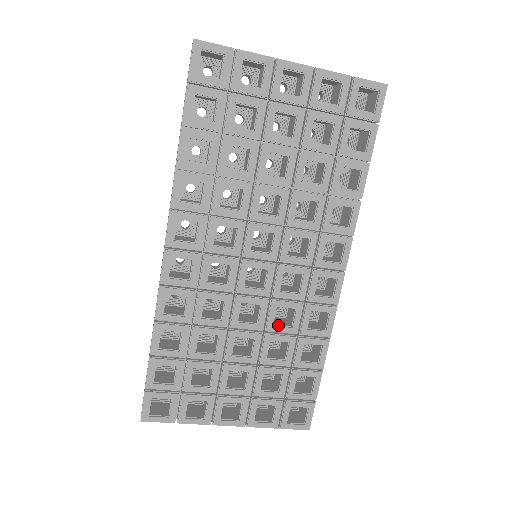
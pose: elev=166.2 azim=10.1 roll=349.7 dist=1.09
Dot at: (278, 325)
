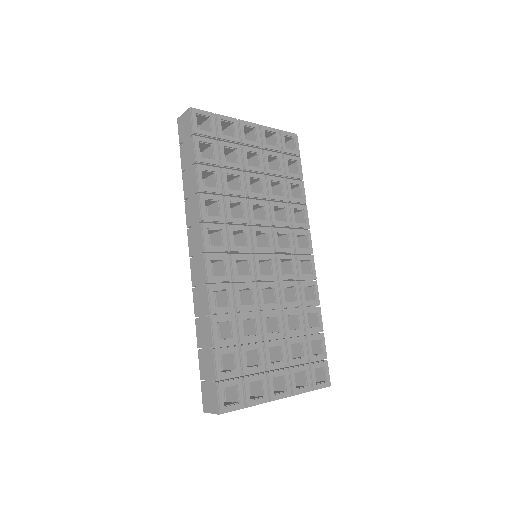
Dot at: (288, 302)
